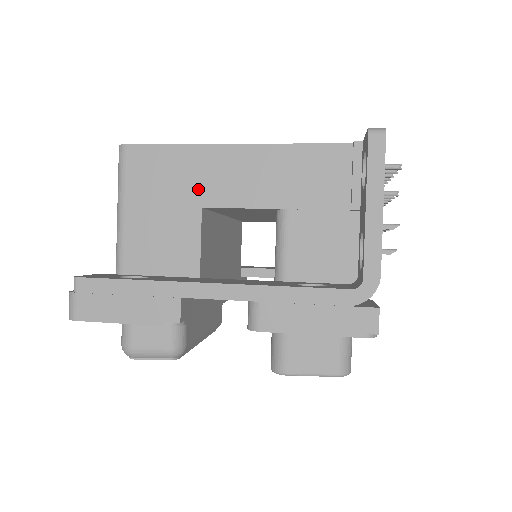
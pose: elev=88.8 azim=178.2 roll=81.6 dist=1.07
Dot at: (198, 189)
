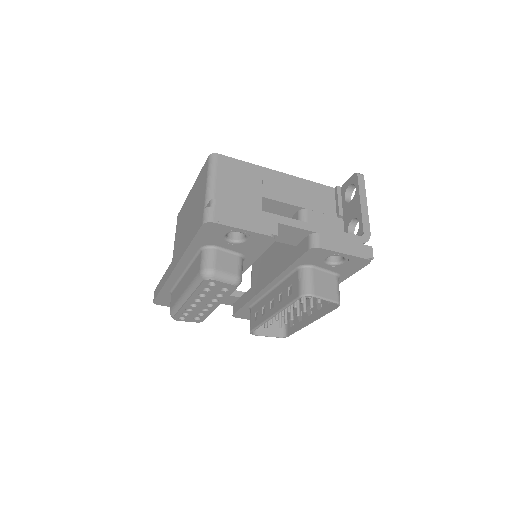
Dot at: (260, 187)
